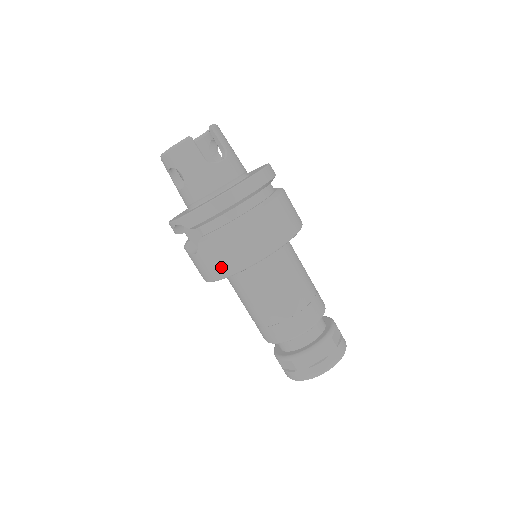
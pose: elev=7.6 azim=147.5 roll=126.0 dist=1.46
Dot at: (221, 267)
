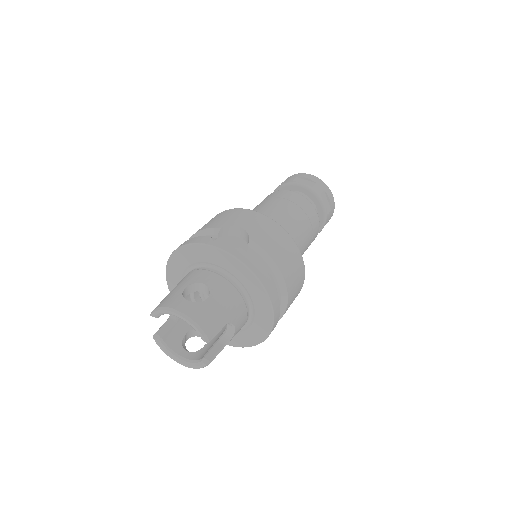
Dot at: occluded
